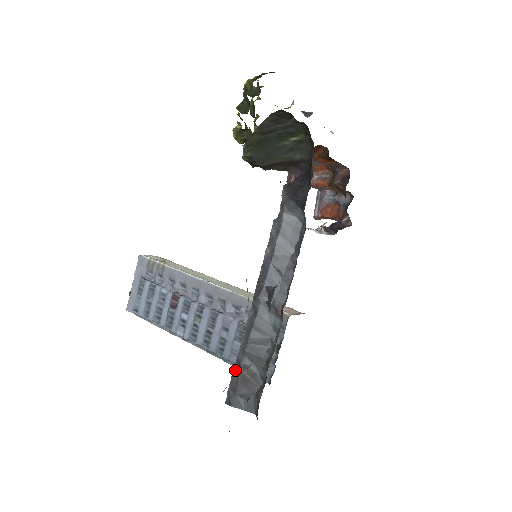
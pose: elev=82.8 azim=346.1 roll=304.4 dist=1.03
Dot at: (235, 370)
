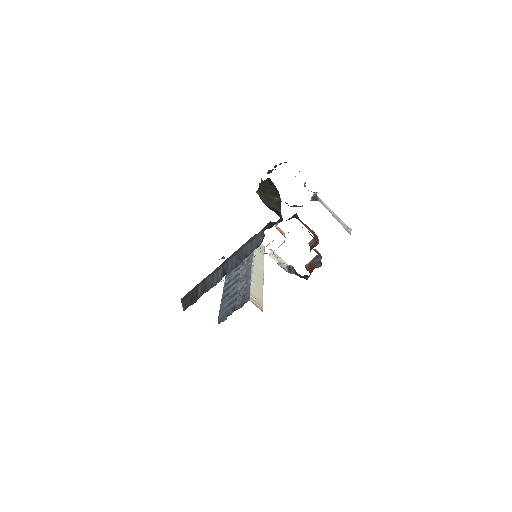
Dot at: (194, 288)
